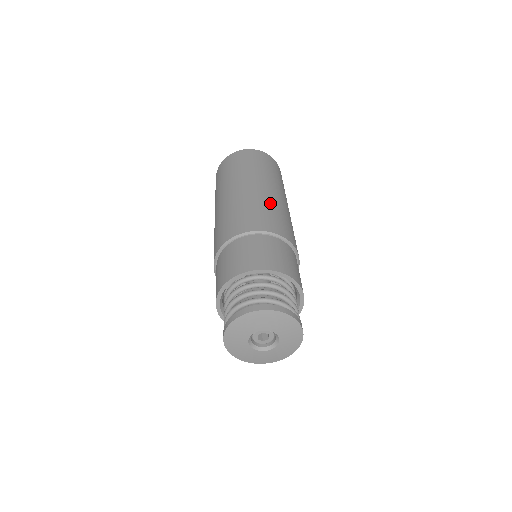
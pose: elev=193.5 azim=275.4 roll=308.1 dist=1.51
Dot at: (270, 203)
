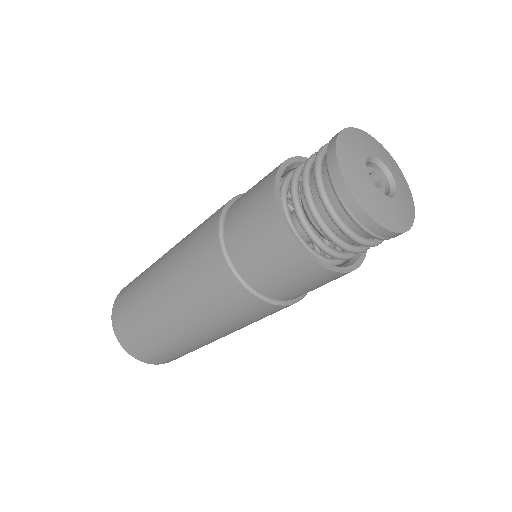
Dot at: occluded
